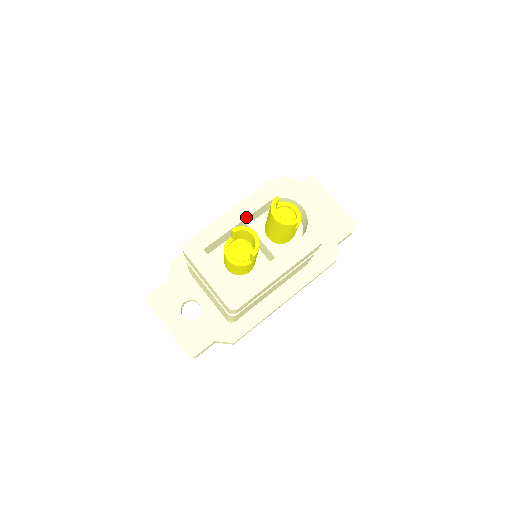
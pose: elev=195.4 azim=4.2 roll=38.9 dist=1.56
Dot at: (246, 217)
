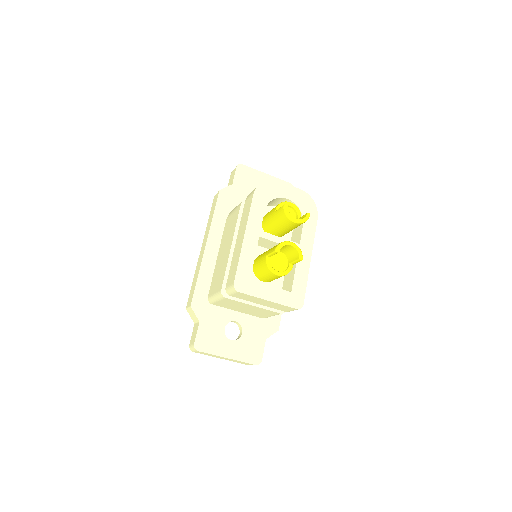
Dot at: (259, 233)
